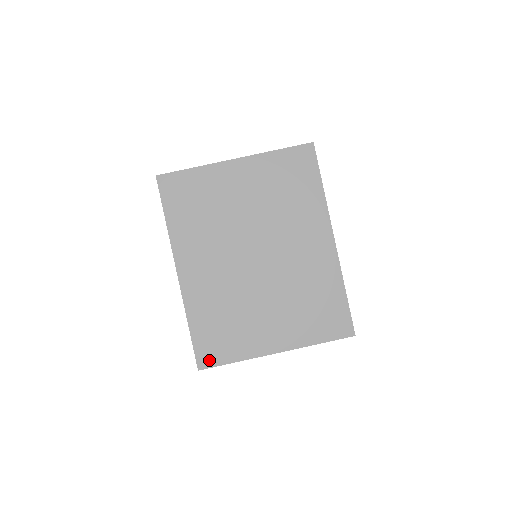
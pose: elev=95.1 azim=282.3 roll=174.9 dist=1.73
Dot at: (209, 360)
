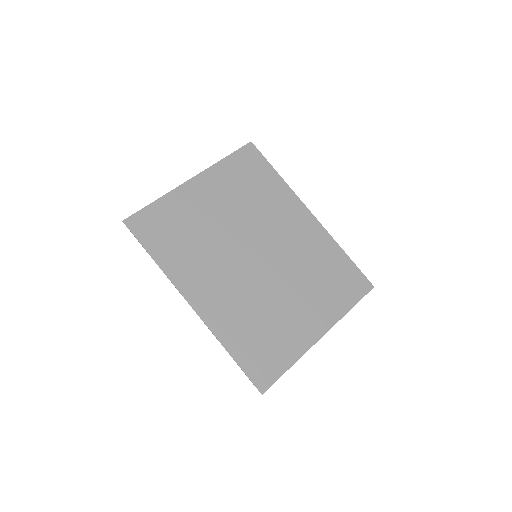
Dot at: (267, 378)
